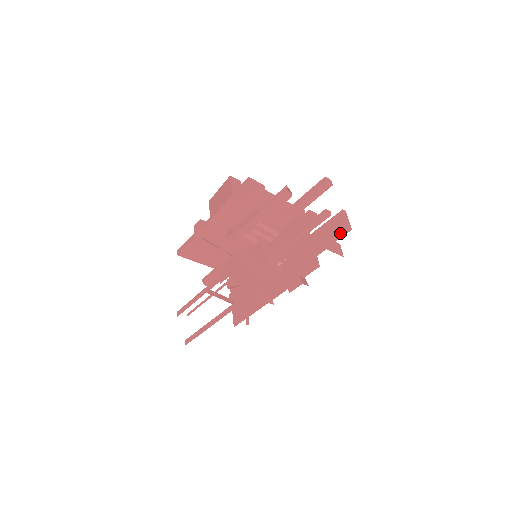
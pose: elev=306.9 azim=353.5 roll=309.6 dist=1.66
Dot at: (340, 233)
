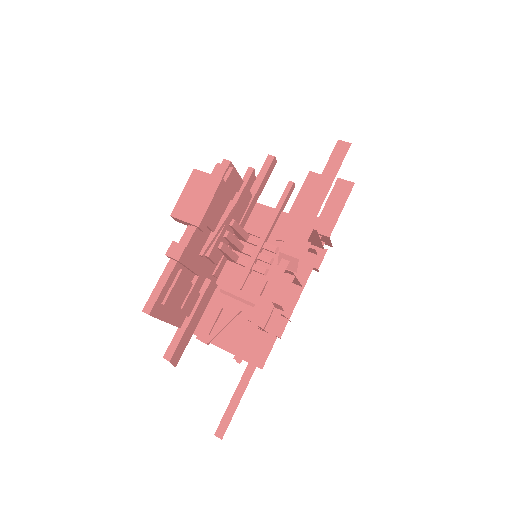
Dot at: occluded
